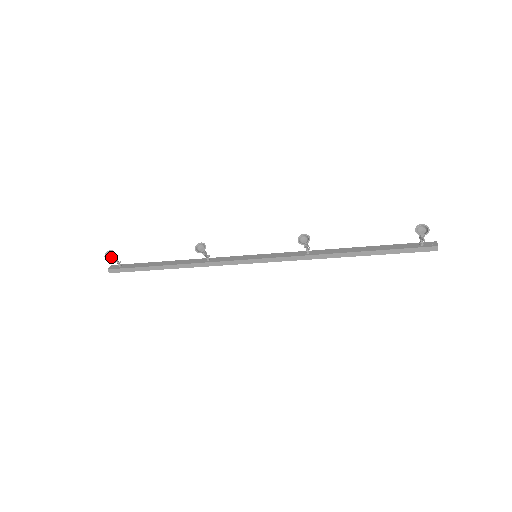
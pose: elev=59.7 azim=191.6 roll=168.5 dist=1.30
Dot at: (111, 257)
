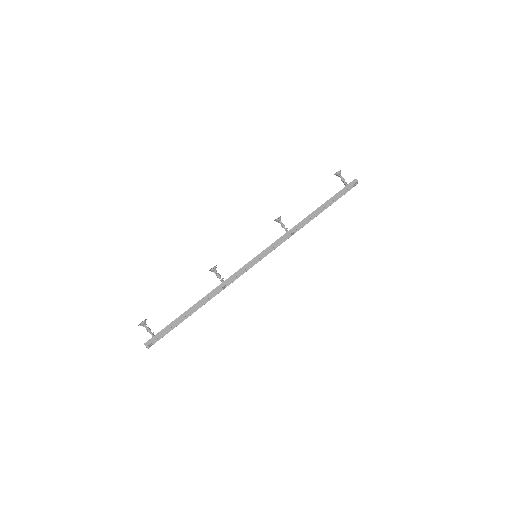
Dot at: (144, 323)
